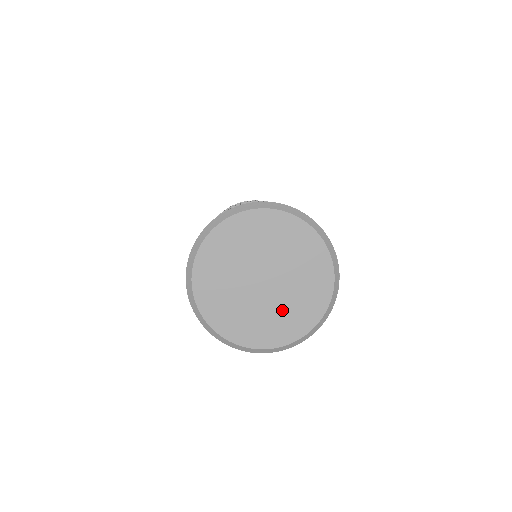
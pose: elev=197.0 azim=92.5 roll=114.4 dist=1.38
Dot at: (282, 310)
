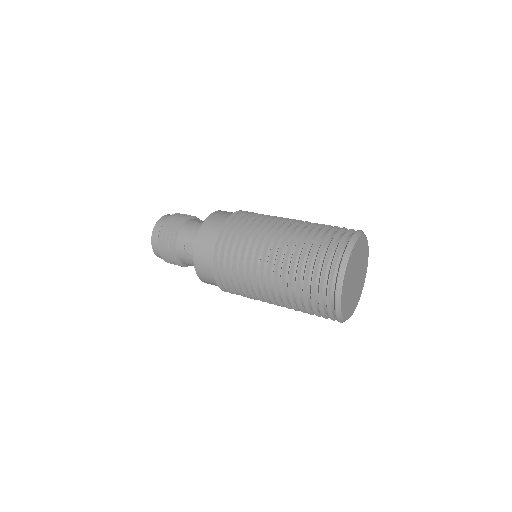
Dot at: (357, 292)
